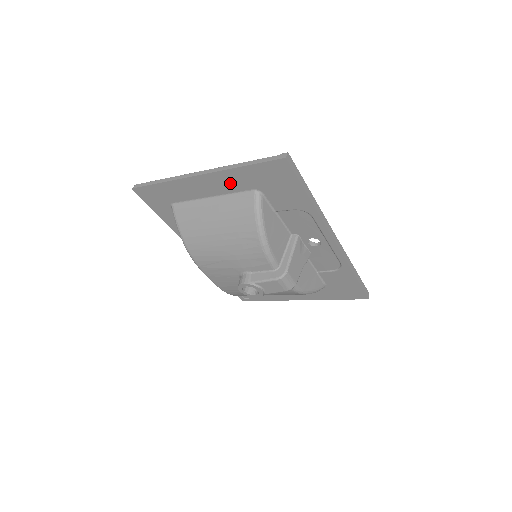
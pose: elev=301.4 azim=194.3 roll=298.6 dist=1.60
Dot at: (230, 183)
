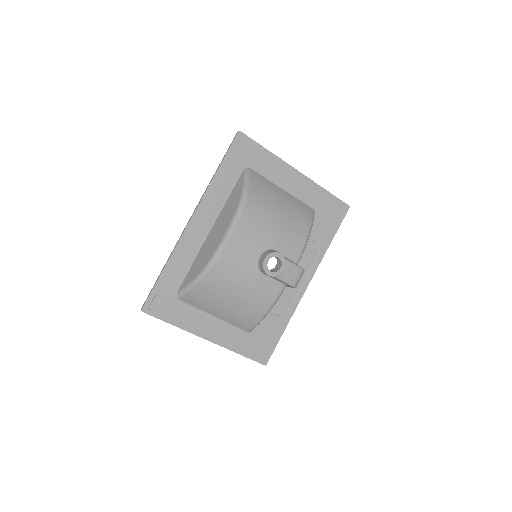
Dot at: (306, 192)
